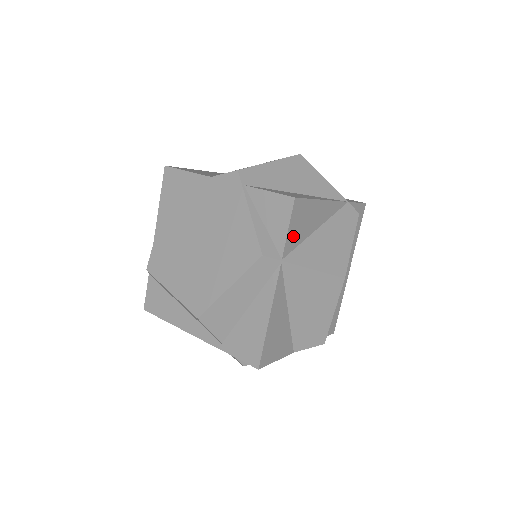
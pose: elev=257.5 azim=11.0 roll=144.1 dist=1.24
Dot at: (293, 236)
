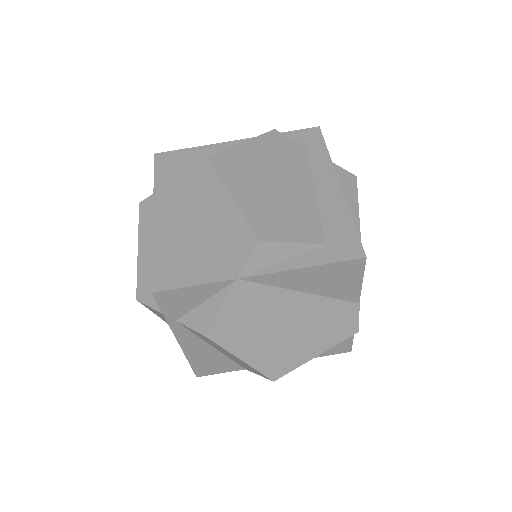
Dot at: (166, 176)
